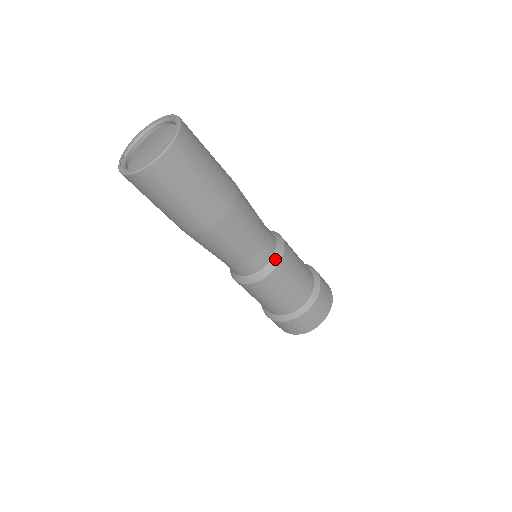
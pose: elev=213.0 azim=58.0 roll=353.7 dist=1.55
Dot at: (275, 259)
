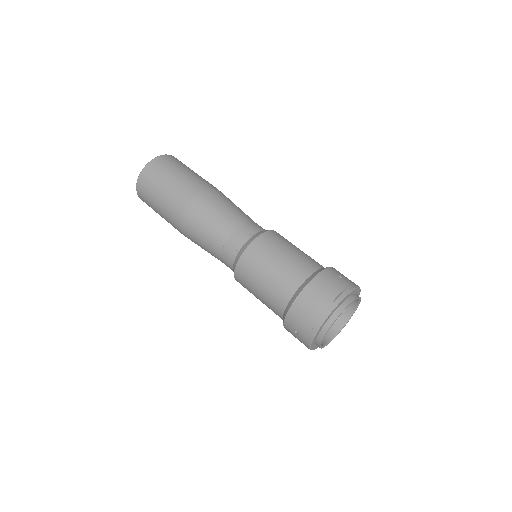
Dot at: (244, 246)
